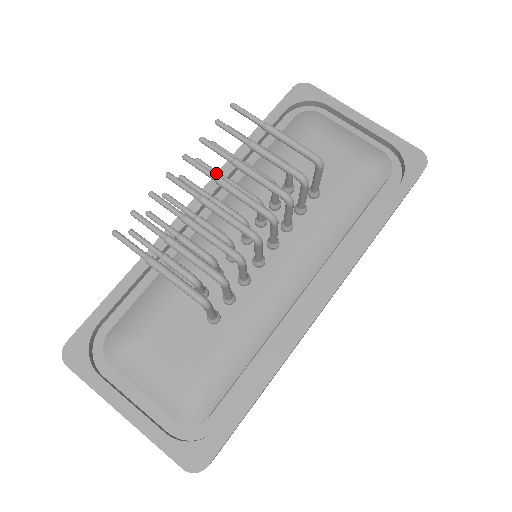
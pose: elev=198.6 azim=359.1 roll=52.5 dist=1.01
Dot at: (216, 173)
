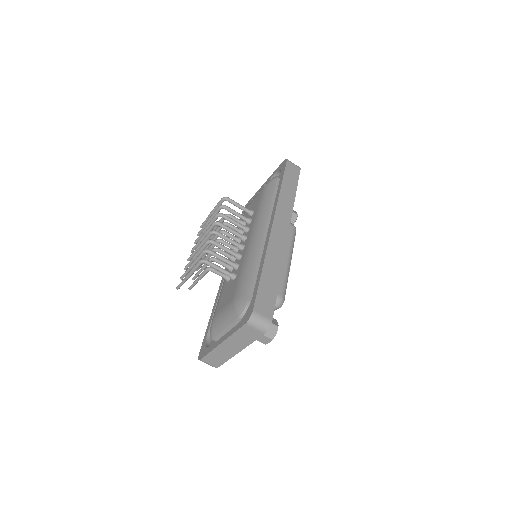
Dot at: occluded
